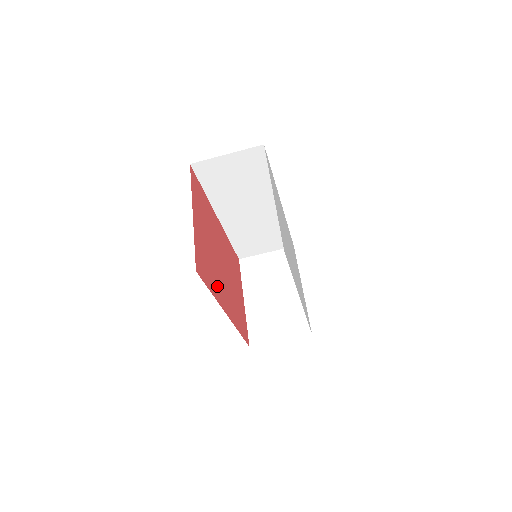
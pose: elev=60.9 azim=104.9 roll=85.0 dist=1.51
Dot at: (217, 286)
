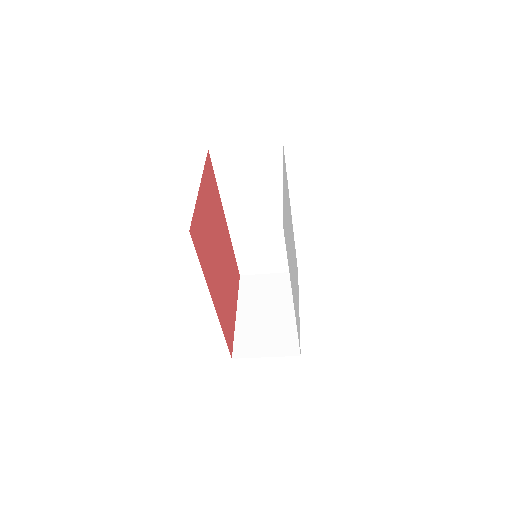
Dot at: (209, 269)
